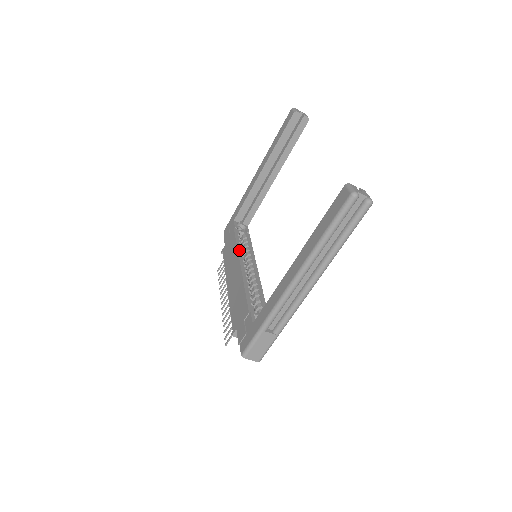
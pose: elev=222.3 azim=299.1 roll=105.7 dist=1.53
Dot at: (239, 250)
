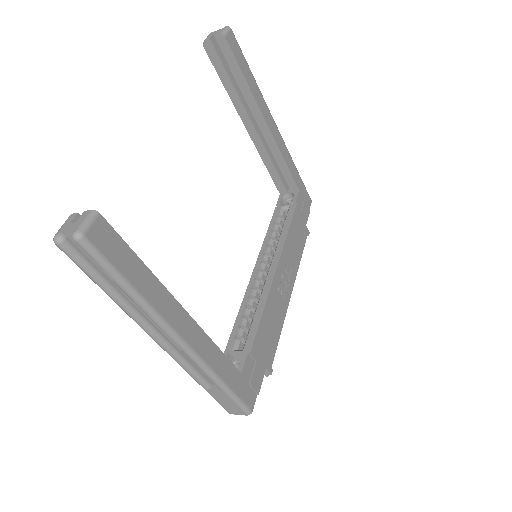
Dot at: (264, 244)
